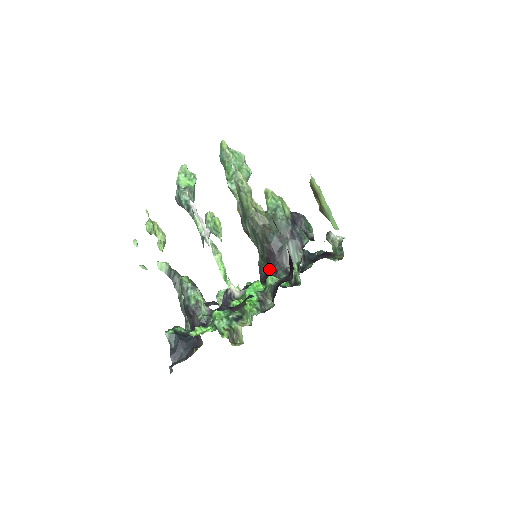
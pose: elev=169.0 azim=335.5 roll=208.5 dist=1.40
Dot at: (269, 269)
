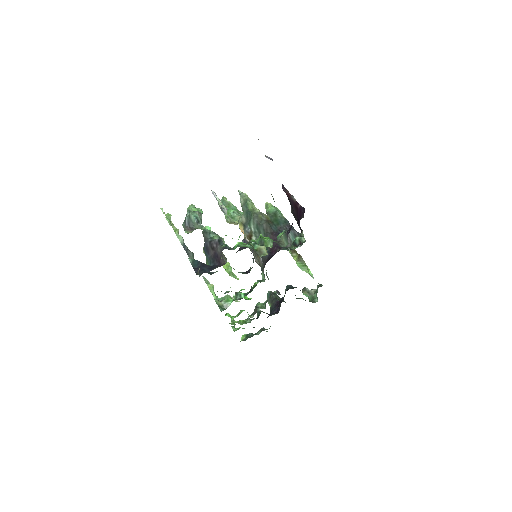
Dot at: (273, 249)
